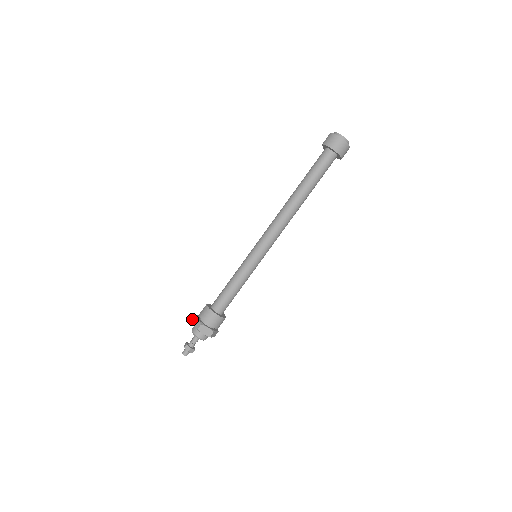
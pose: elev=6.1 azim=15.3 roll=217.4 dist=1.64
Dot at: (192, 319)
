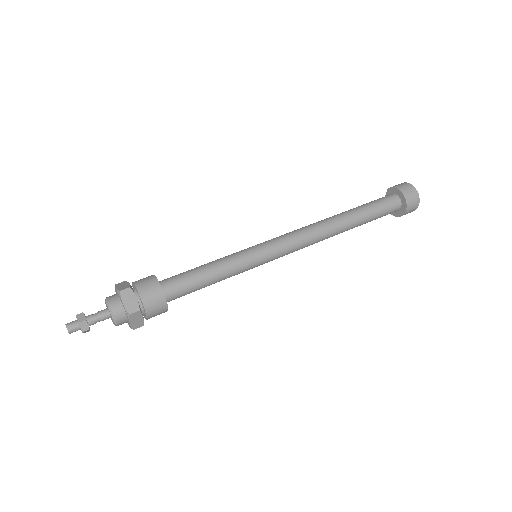
Dot at: occluded
